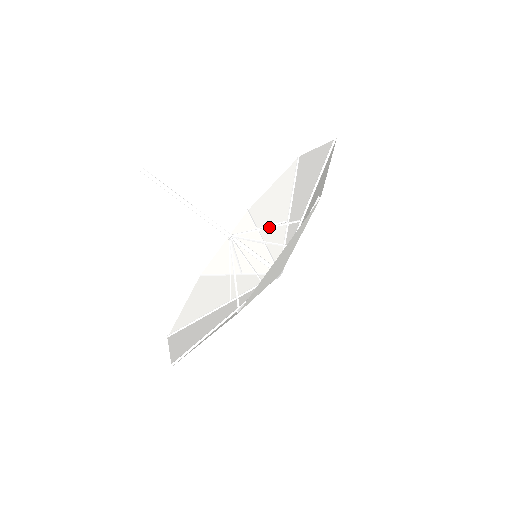
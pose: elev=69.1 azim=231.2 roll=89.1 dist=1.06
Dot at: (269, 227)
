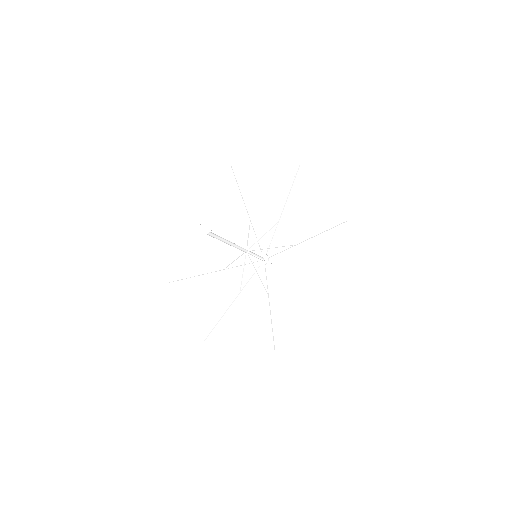
Dot at: occluded
